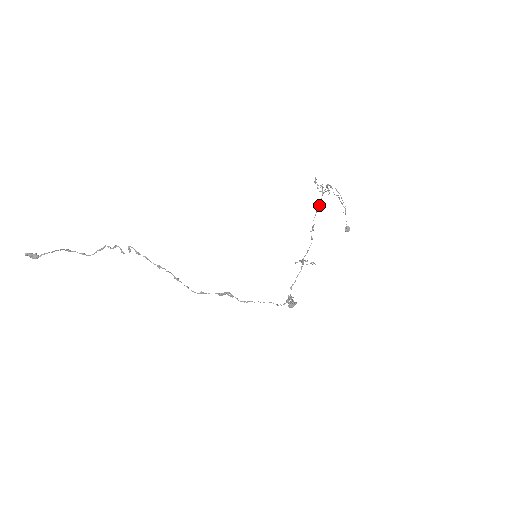
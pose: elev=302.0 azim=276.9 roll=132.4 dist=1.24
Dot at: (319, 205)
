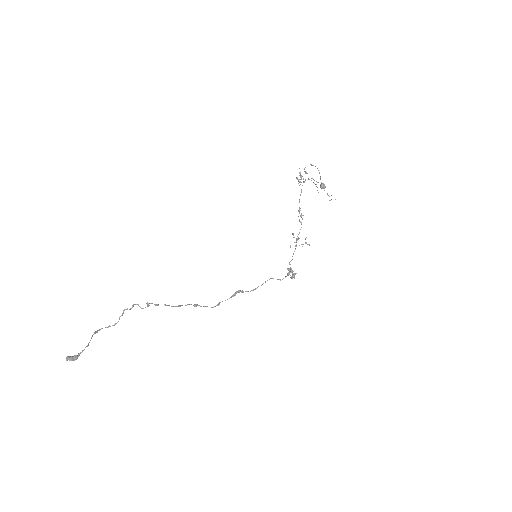
Dot at: (301, 191)
